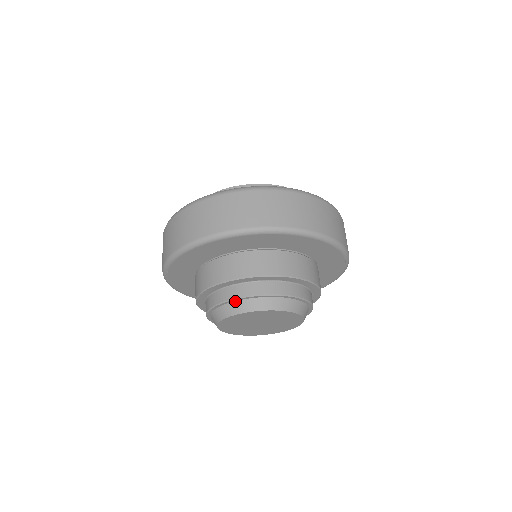
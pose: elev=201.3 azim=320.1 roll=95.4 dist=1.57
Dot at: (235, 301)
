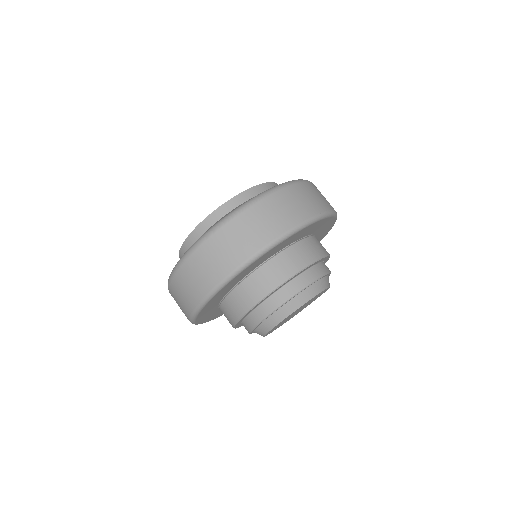
Dot at: (302, 291)
